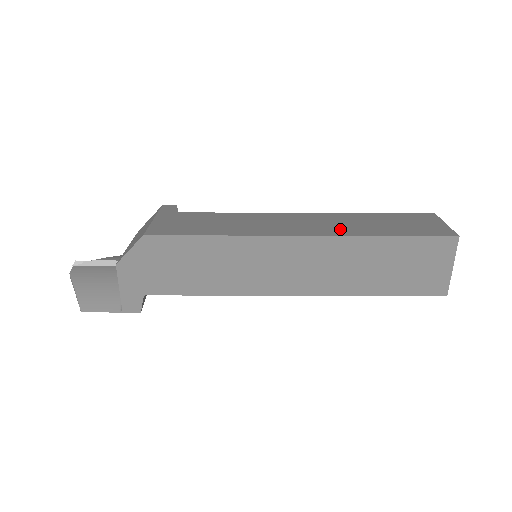
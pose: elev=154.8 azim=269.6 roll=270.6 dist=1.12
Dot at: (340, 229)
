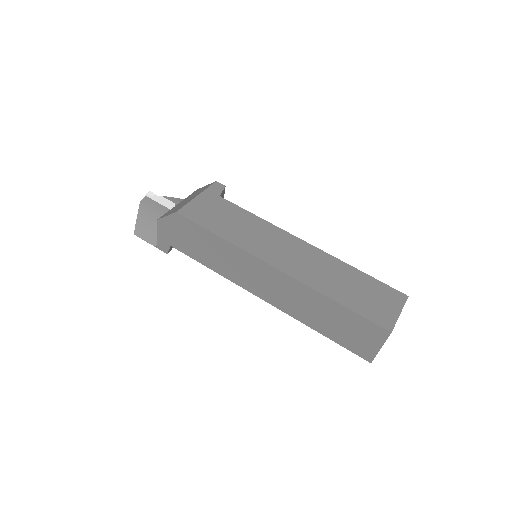
Dot at: (311, 276)
